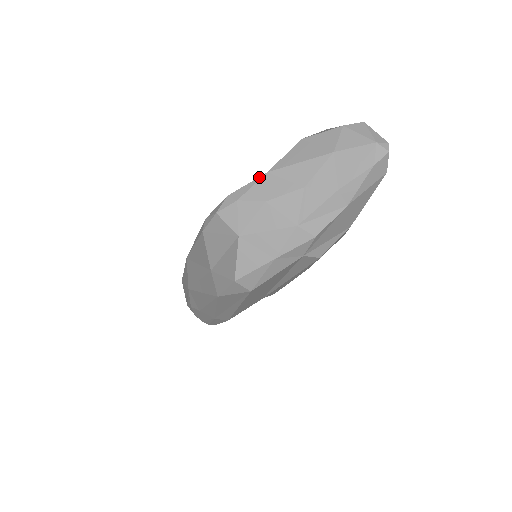
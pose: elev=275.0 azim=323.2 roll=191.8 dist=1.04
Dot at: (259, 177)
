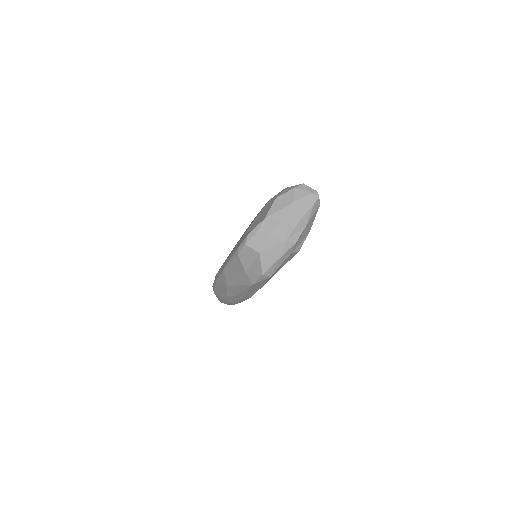
Dot at: (261, 222)
